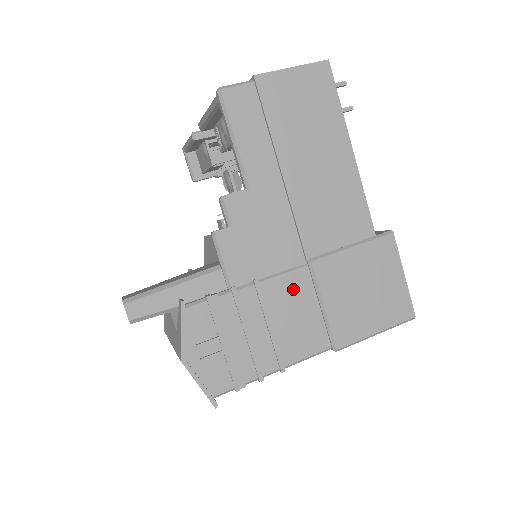
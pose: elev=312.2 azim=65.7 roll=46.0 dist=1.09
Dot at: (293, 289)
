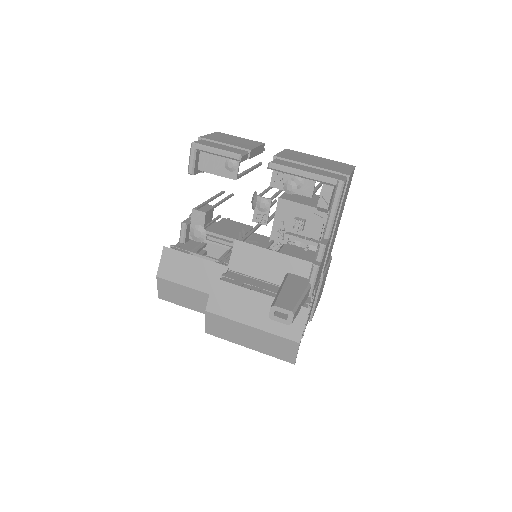
Dot at: occluded
